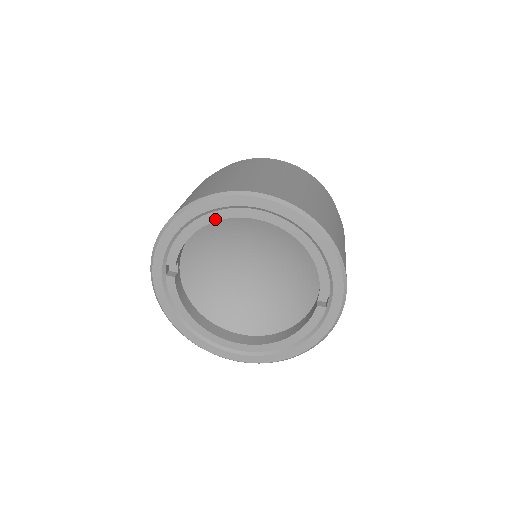
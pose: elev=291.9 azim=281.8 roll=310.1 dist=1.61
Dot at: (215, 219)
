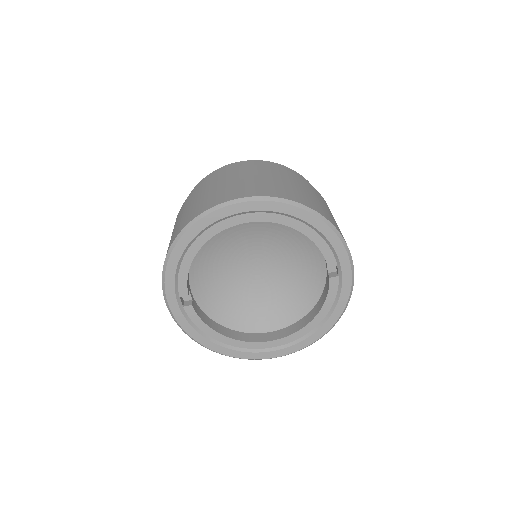
Dot at: (207, 238)
